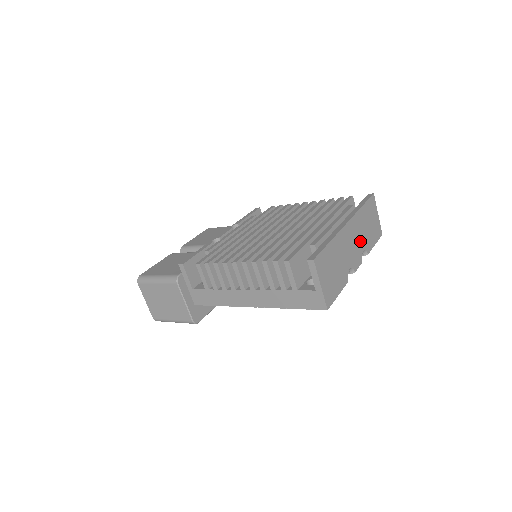
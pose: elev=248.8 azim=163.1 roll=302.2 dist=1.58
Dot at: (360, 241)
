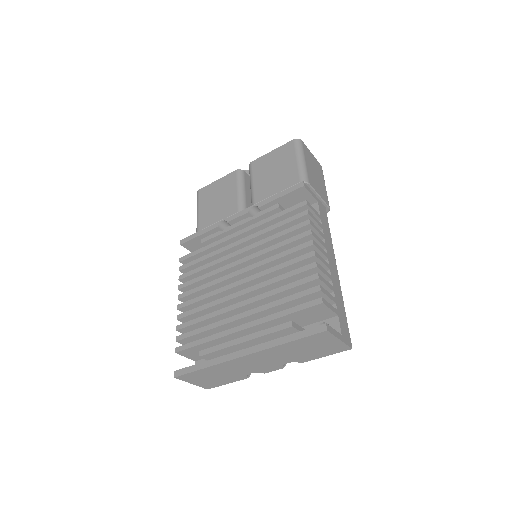
Dot at: (279, 360)
